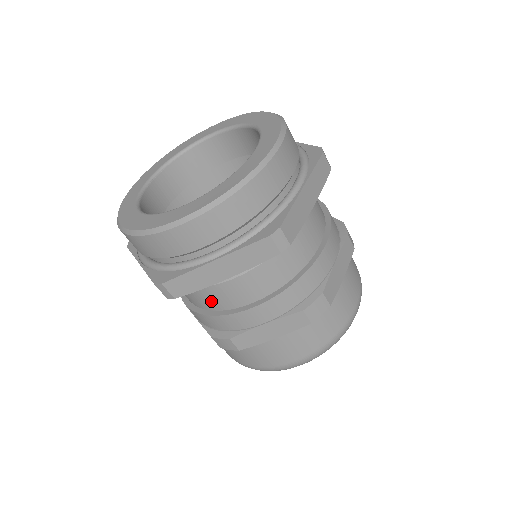
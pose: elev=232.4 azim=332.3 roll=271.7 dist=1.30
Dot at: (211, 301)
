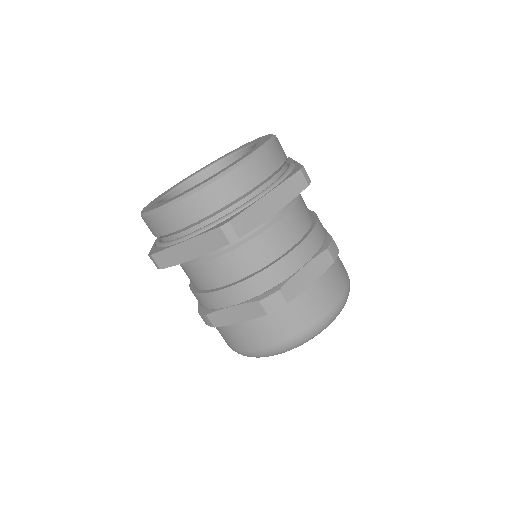
Dot at: (255, 258)
